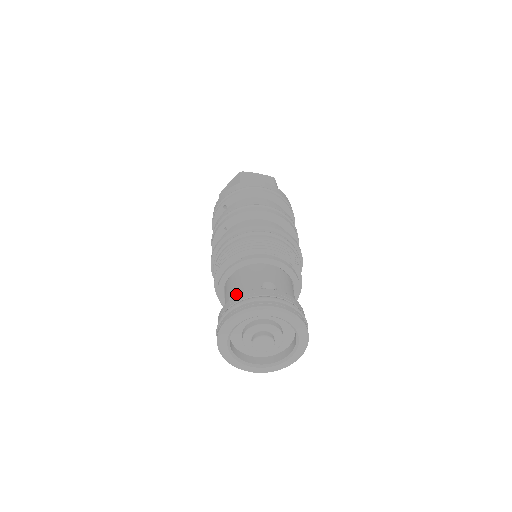
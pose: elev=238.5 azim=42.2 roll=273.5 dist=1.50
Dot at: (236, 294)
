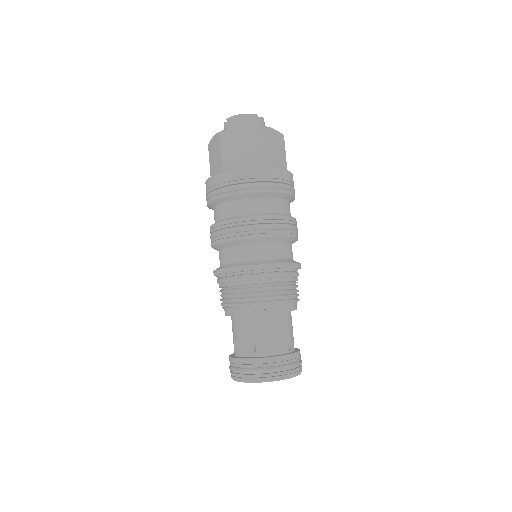
Dot at: (260, 341)
